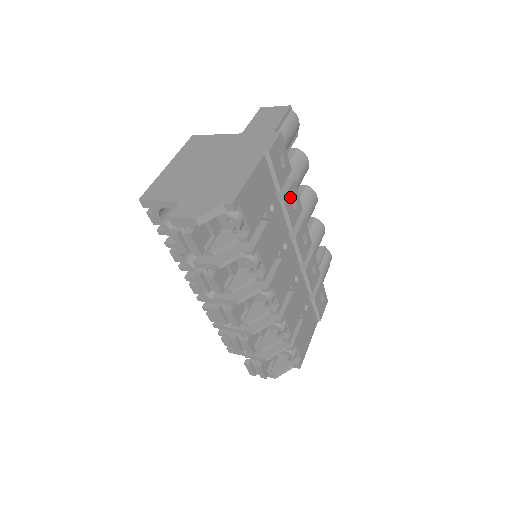
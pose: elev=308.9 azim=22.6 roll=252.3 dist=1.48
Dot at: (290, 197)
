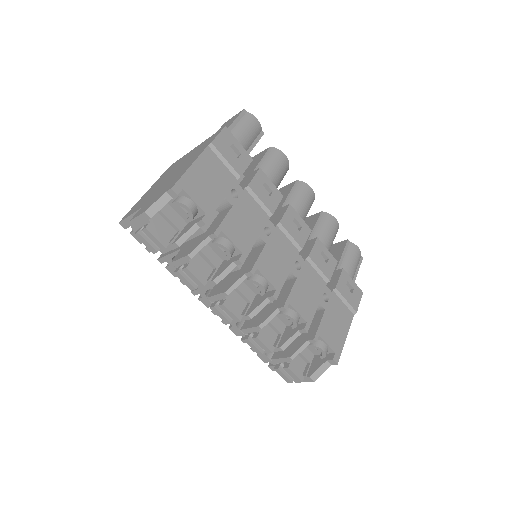
Dot at: (258, 184)
